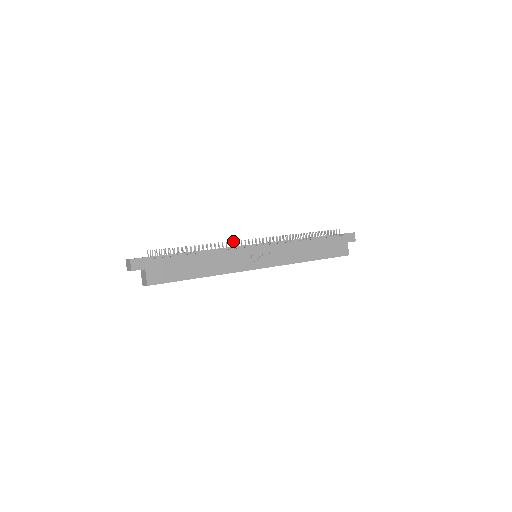
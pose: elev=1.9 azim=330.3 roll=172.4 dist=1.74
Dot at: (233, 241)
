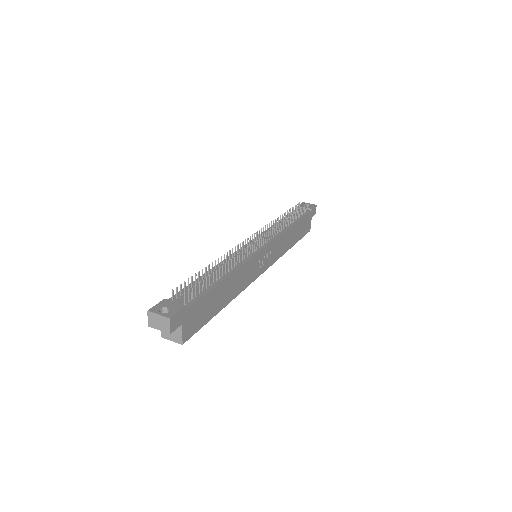
Dot at: (247, 247)
